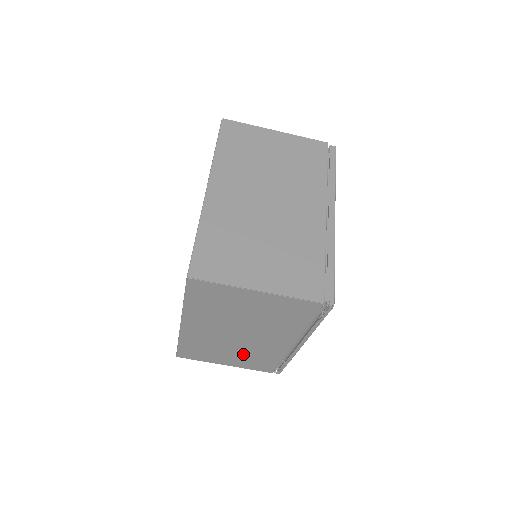
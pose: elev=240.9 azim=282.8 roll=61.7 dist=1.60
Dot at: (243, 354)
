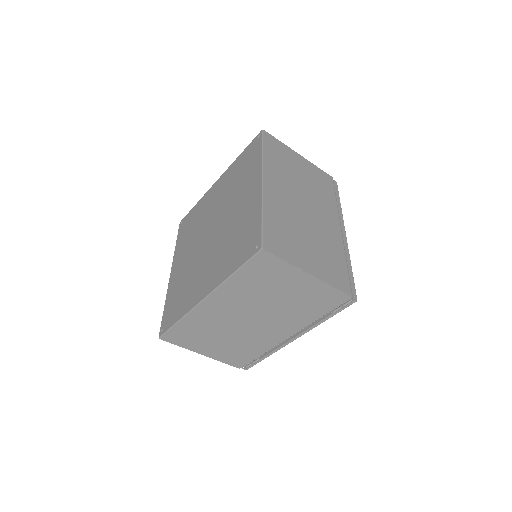
Dot at: (232, 343)
